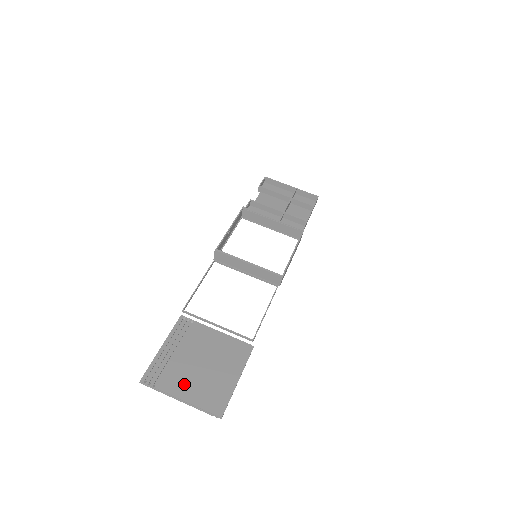
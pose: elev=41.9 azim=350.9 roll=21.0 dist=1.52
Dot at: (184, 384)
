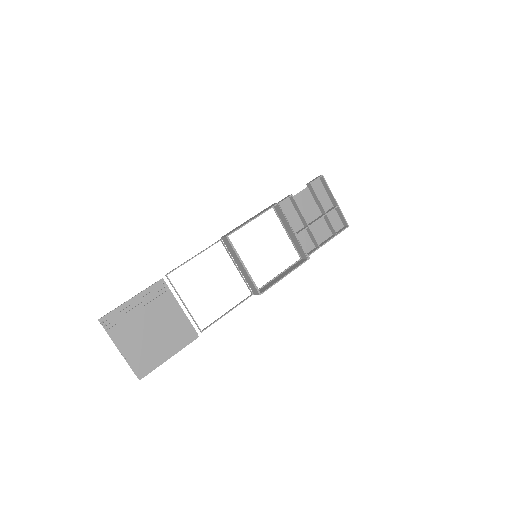
Dot at: (130, 340)
